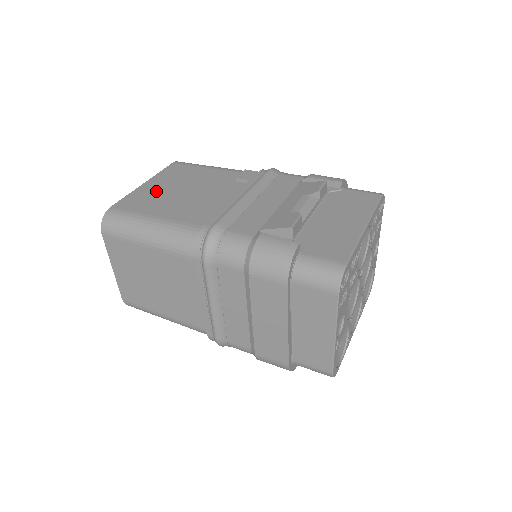
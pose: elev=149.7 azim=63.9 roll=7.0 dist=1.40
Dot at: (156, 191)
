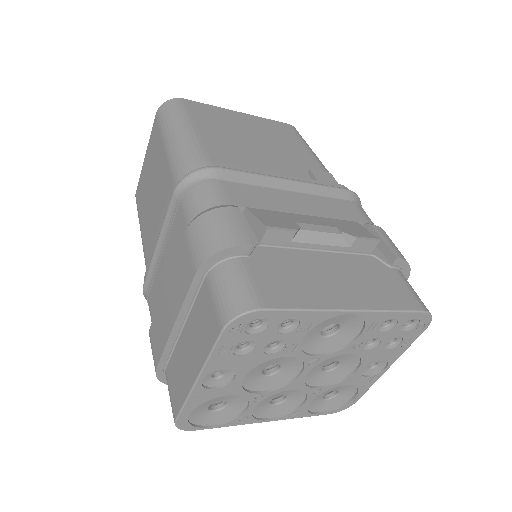
Dot at: (235, 121)
